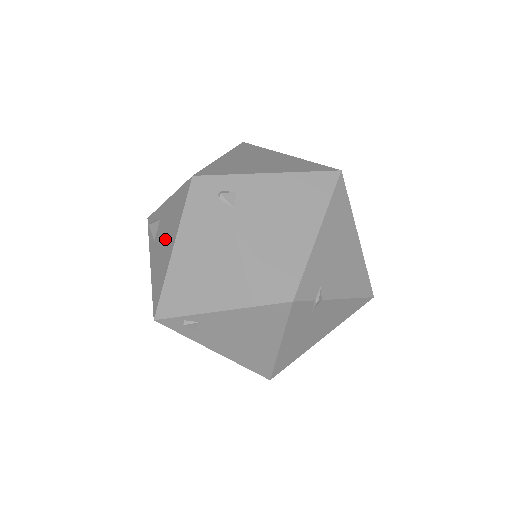
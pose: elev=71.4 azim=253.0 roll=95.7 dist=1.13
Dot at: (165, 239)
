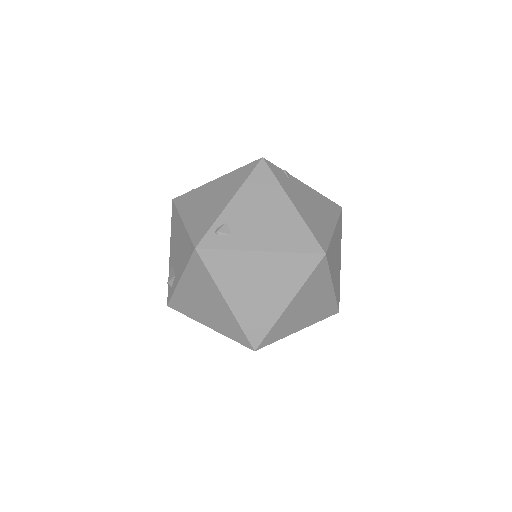
Dot at: (178, 243)
